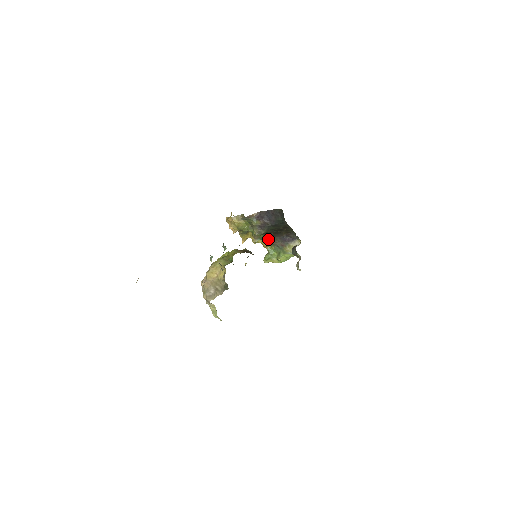
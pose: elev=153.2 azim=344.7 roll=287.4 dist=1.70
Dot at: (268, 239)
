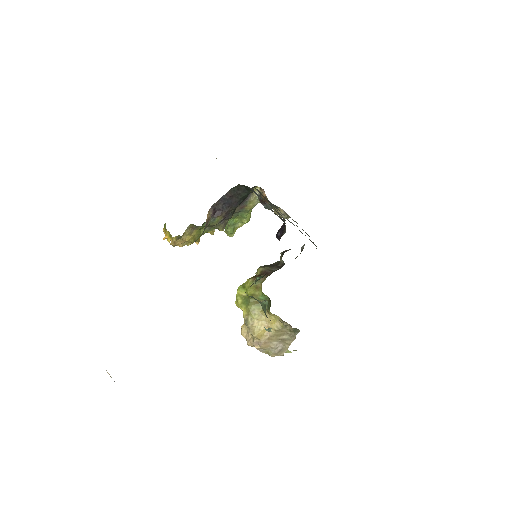
Dot at: occluded
